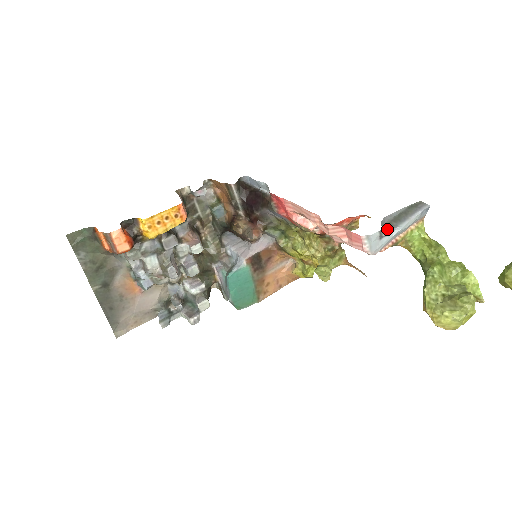
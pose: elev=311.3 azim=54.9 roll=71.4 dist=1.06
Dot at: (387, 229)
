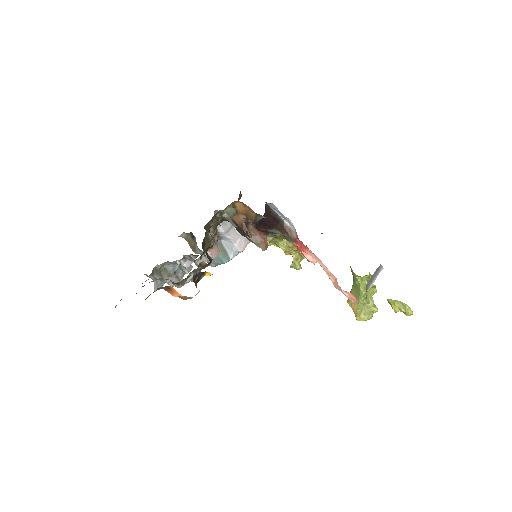
Dot at: (367, 290)
